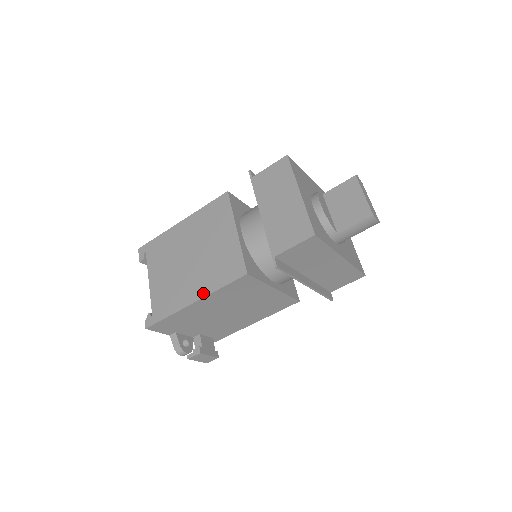
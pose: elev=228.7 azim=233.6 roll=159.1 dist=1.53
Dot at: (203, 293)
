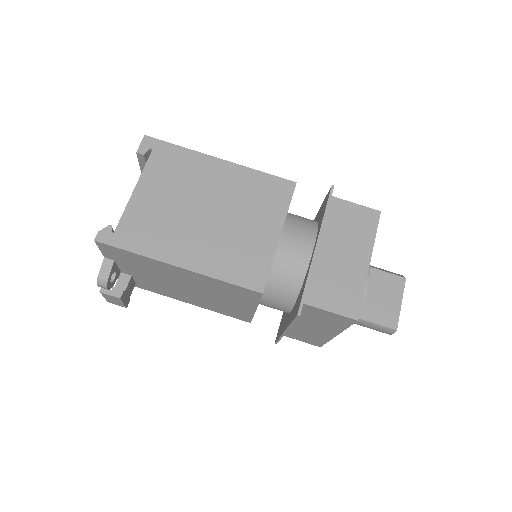
Dot at: (198, 267)
